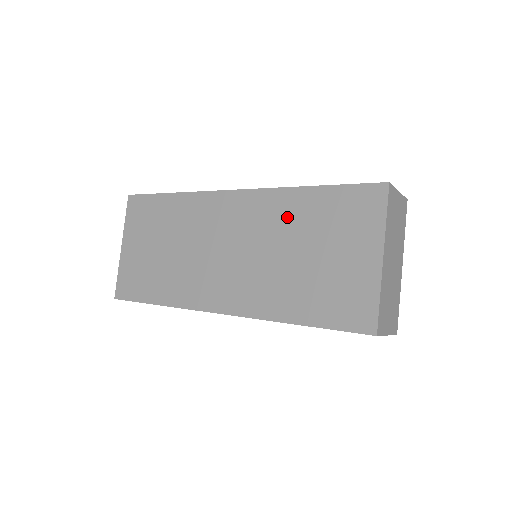
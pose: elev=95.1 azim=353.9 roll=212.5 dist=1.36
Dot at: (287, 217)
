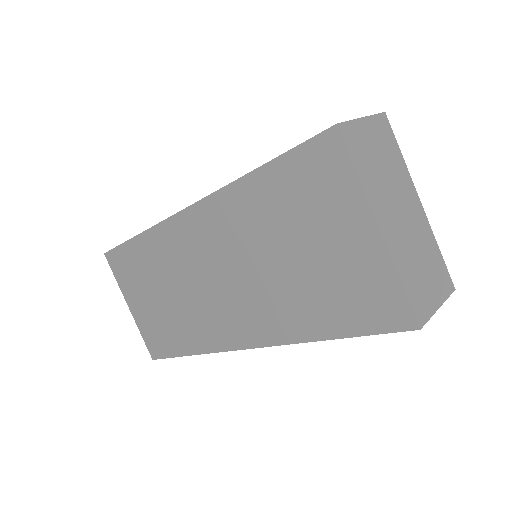
Dot at: (249, 219)
